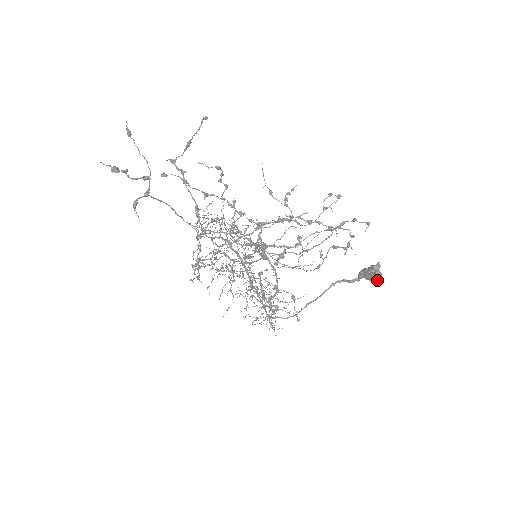
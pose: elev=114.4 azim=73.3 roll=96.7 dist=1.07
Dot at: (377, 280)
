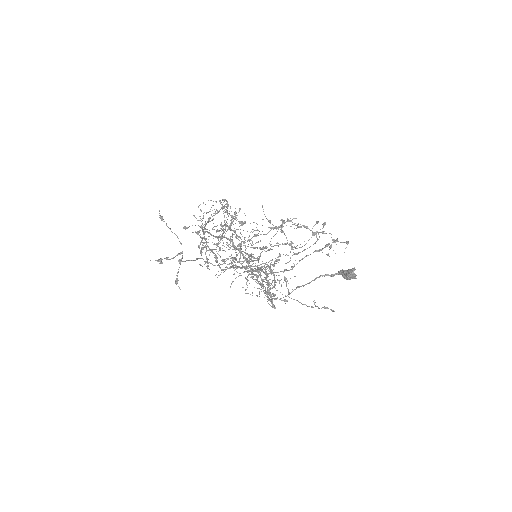
Dot at: (352, 278)
